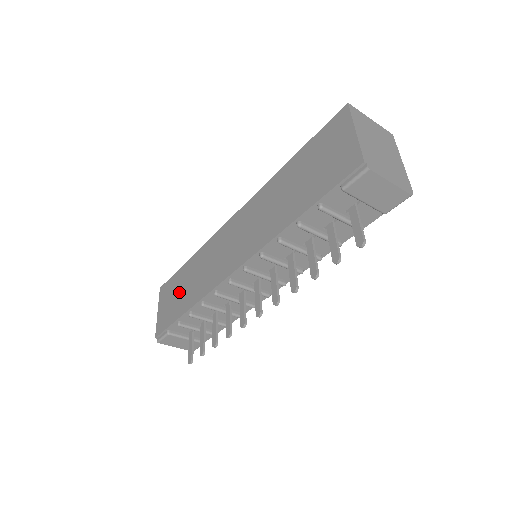
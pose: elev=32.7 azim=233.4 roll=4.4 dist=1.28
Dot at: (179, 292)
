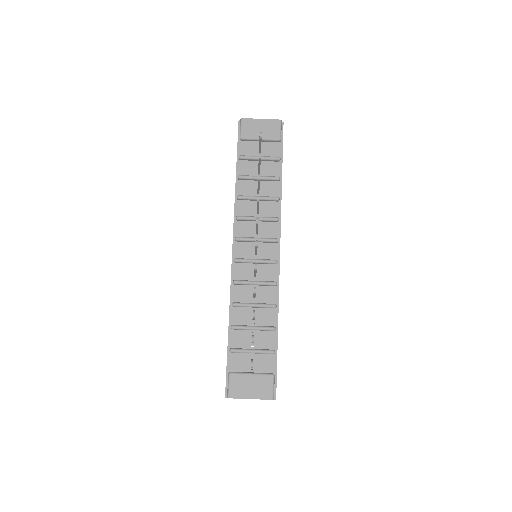
Dot at: occluded
